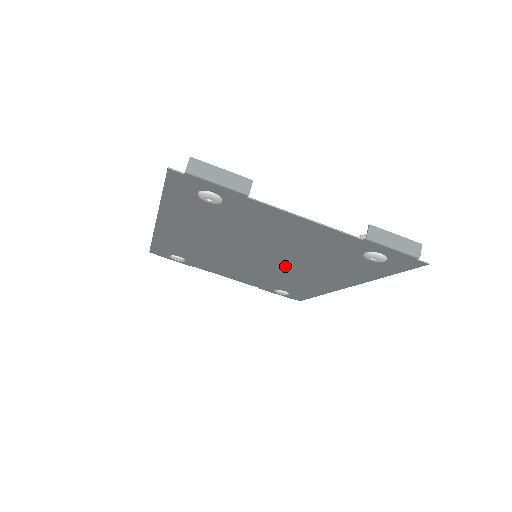
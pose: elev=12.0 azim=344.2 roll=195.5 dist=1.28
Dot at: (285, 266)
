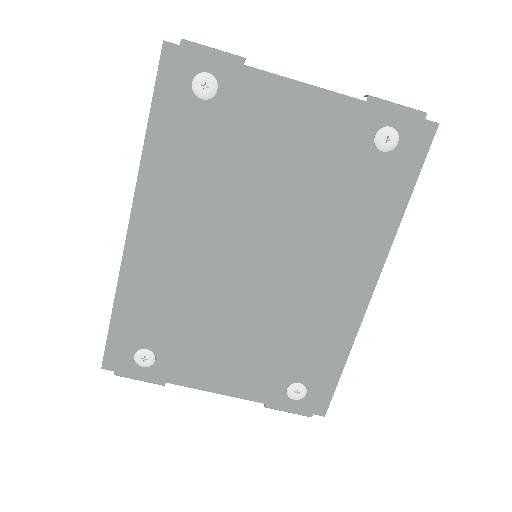
Dot at: (294, 264)
